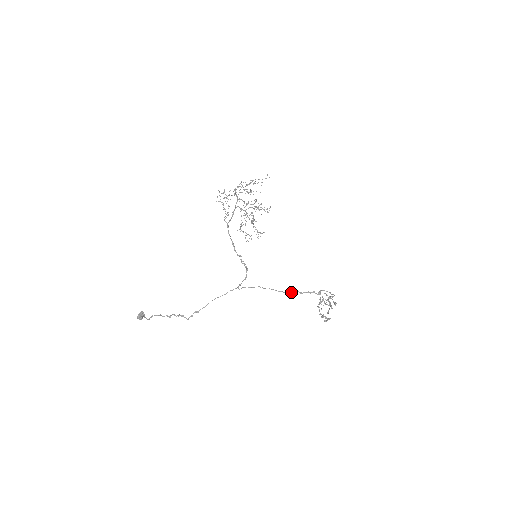
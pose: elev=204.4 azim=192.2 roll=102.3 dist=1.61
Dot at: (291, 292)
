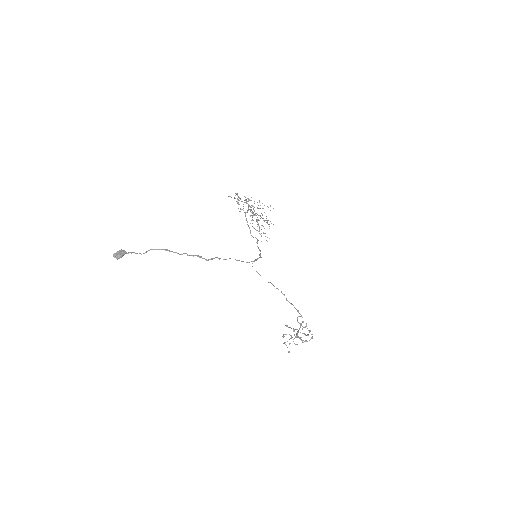
Dot at: occluded
